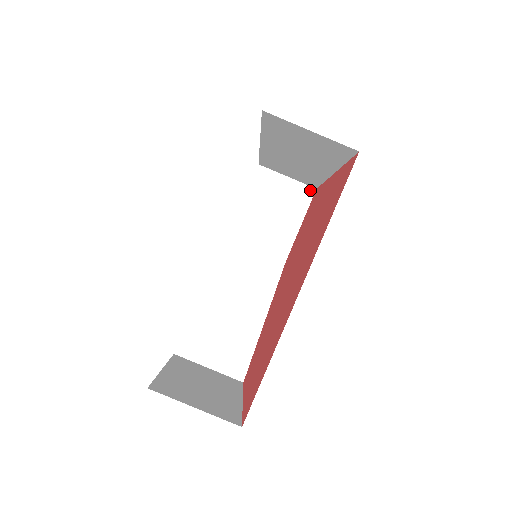
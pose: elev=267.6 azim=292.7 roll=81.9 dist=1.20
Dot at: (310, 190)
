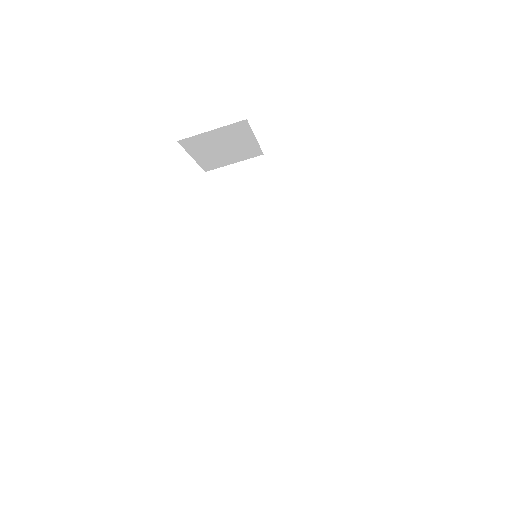
Dot at: (241, 123)
